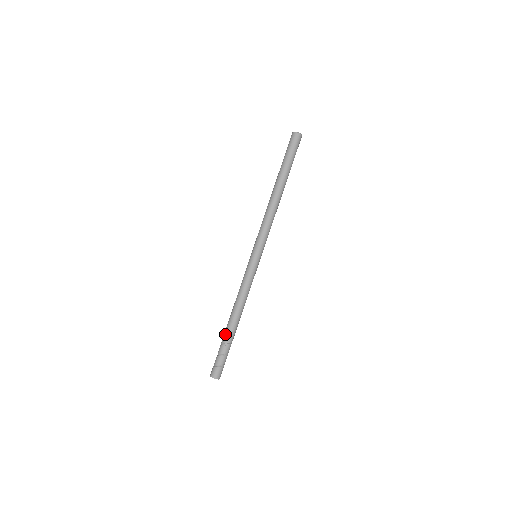
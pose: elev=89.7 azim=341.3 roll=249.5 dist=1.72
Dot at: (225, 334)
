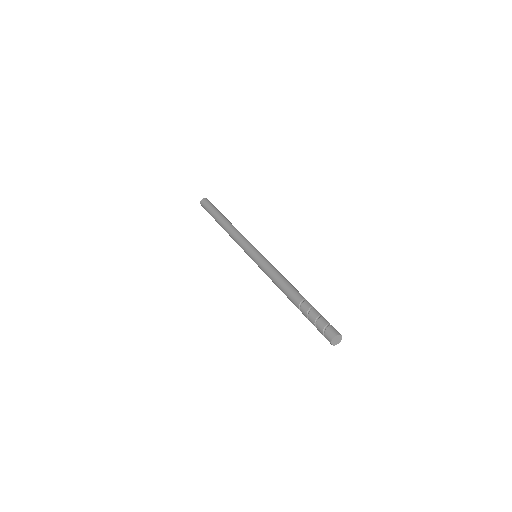
Dot at: (302, 302)
